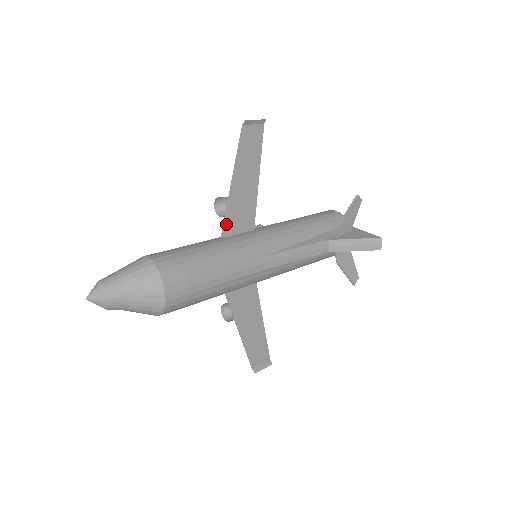
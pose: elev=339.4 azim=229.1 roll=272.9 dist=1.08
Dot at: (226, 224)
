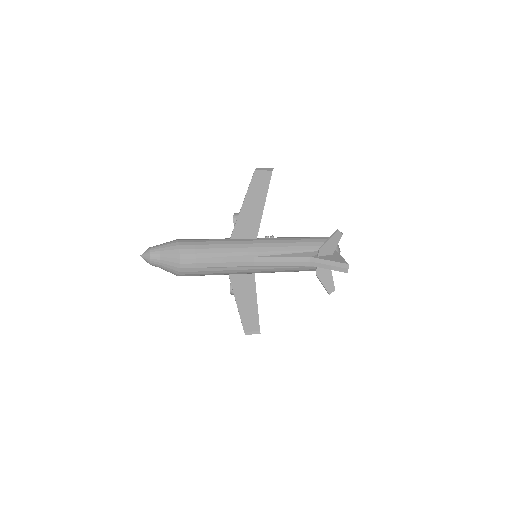
Dot at: (235, 231)
